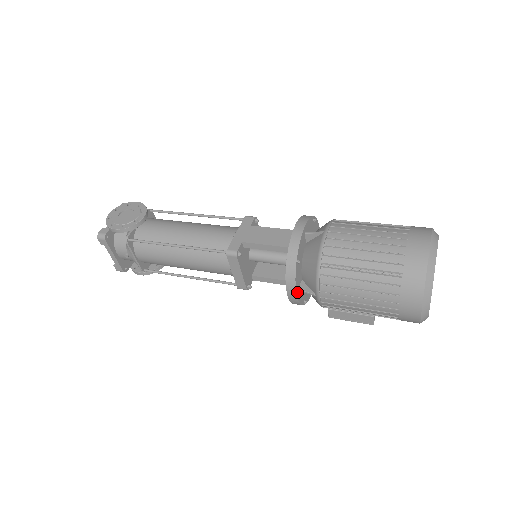
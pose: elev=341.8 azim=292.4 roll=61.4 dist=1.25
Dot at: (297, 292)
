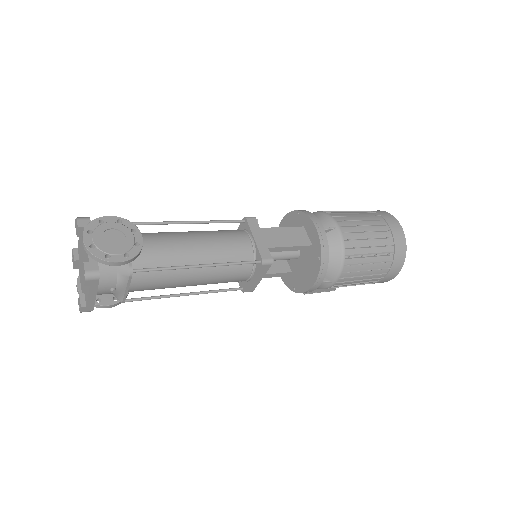
Dot at: (318, 283)
